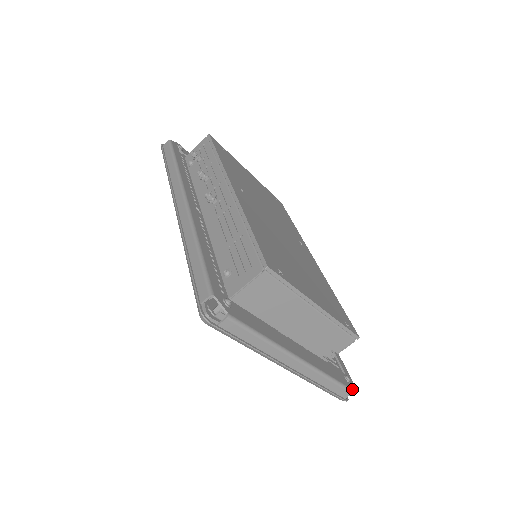
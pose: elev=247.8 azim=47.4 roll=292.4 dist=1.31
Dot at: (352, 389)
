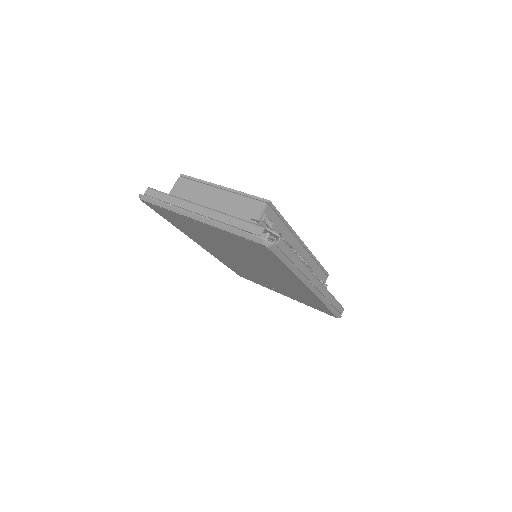
Dot at: (265, 227)
